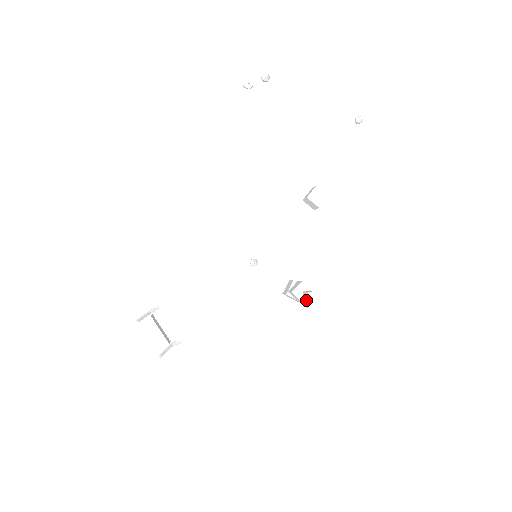
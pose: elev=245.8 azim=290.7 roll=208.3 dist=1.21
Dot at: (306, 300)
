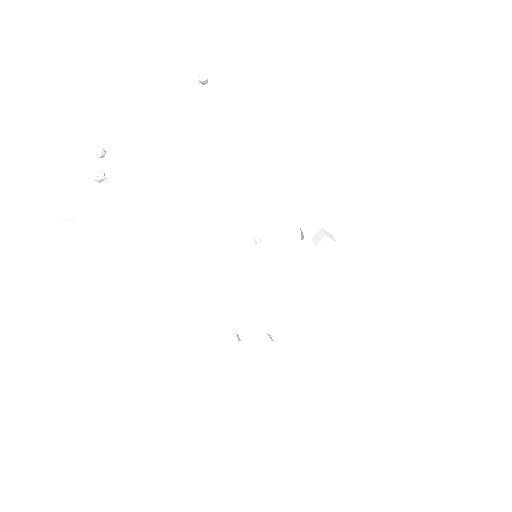
Dot at: occluded
